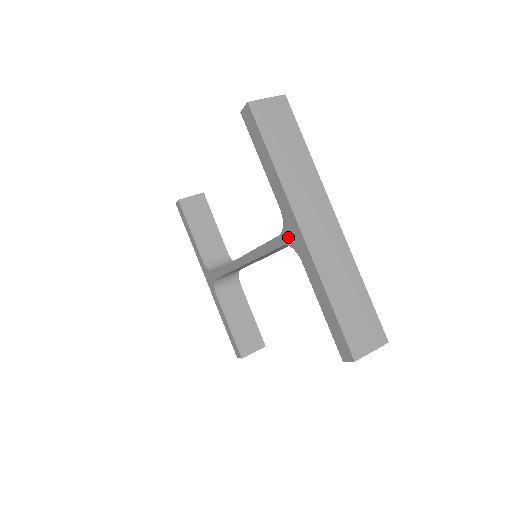
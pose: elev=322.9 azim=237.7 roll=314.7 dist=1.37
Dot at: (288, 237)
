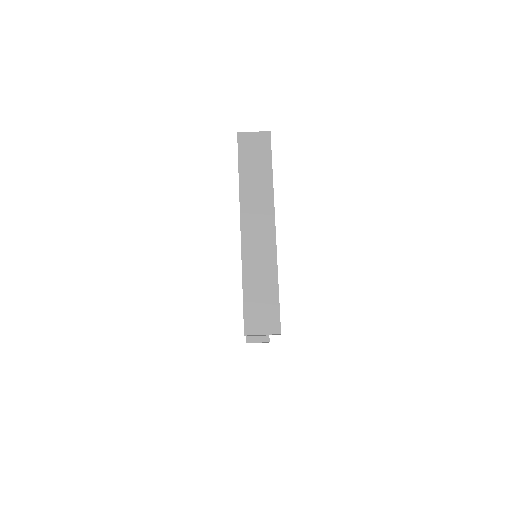
Dot at: occluded
